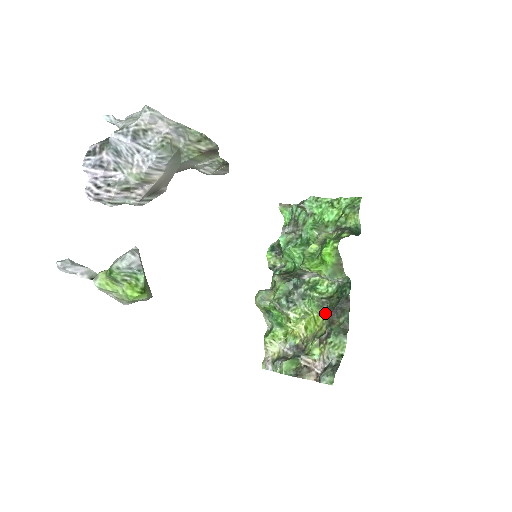
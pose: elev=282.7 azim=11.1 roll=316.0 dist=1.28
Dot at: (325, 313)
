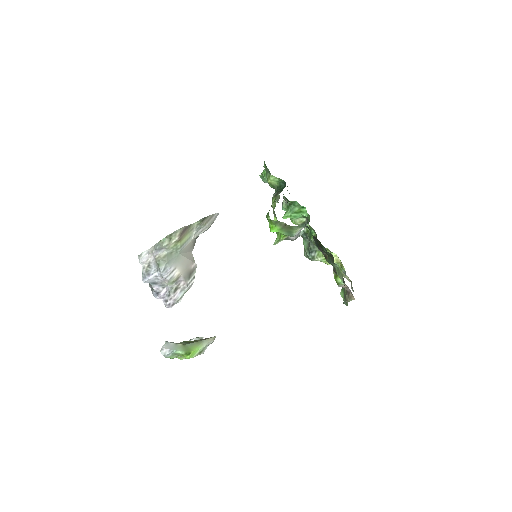
Dot at: (325, 248)
